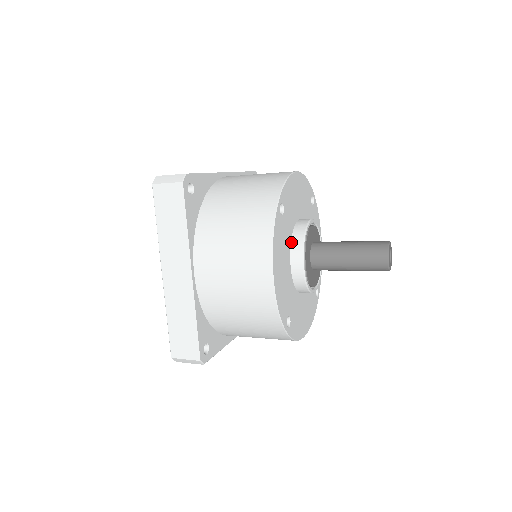
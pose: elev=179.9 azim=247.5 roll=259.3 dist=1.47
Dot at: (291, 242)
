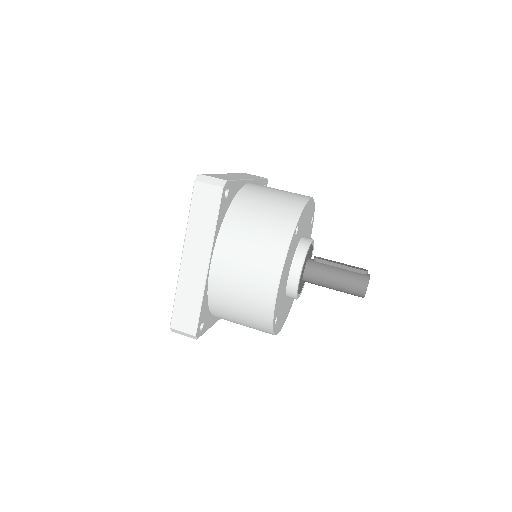
Dot at: (286, 296)
